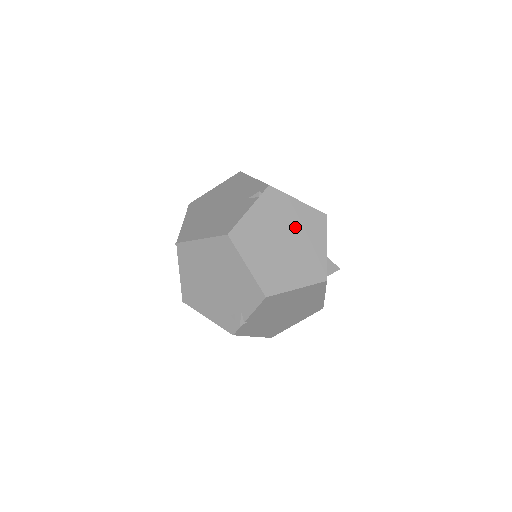
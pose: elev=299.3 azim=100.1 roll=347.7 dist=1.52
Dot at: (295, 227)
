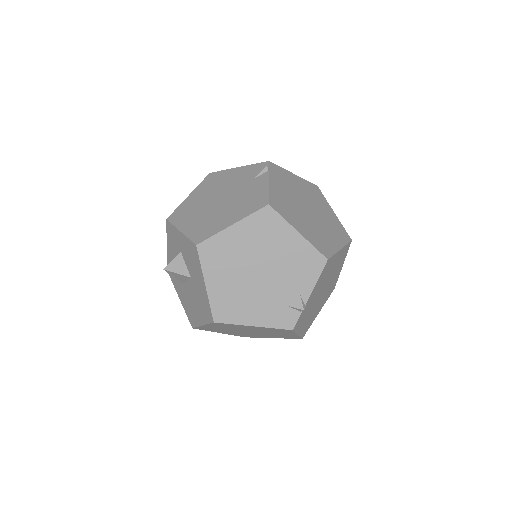
Dot at: (306, 196)
